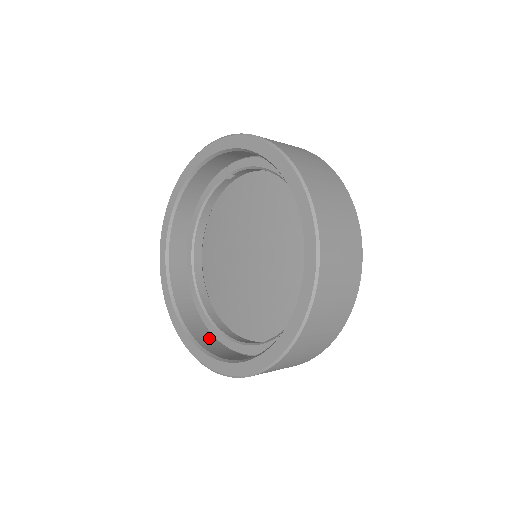
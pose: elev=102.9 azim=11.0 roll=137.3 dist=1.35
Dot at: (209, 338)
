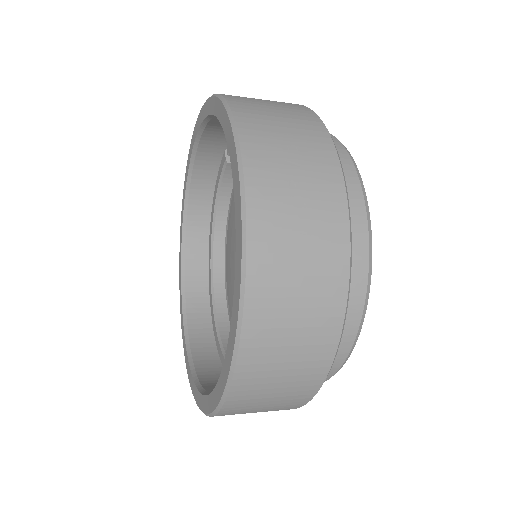
Dot at: (213, 362)
